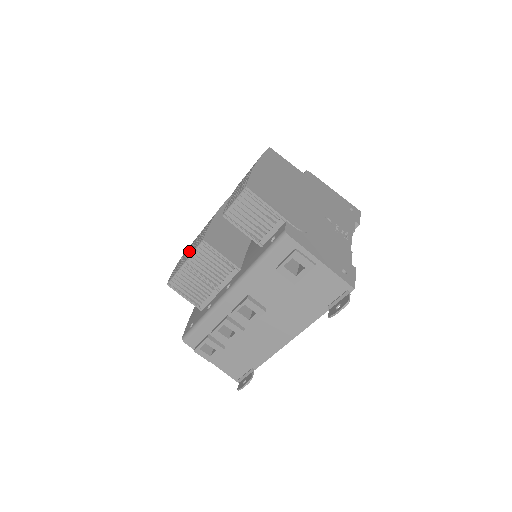
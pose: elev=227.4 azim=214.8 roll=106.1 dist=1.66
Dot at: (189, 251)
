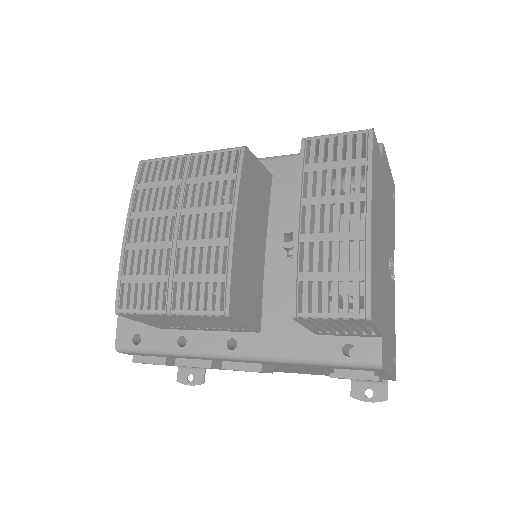
Dot at: (172, 281)
